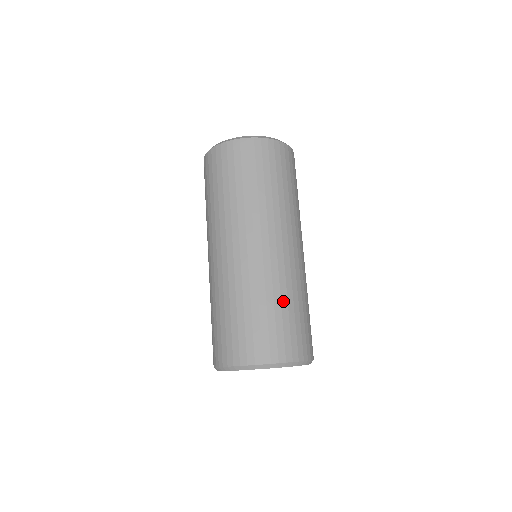
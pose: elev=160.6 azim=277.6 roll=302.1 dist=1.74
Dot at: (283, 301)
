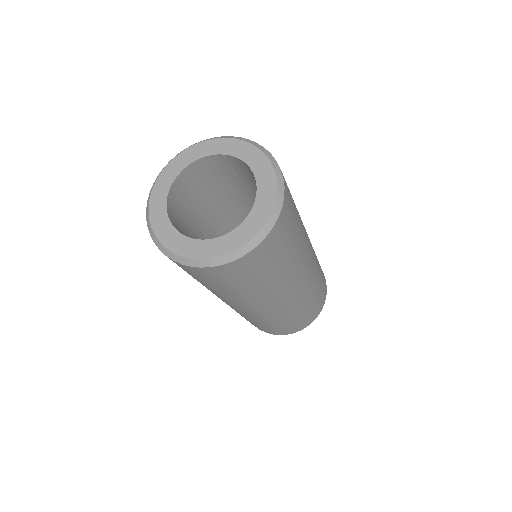
Dot at: (247, 319)
